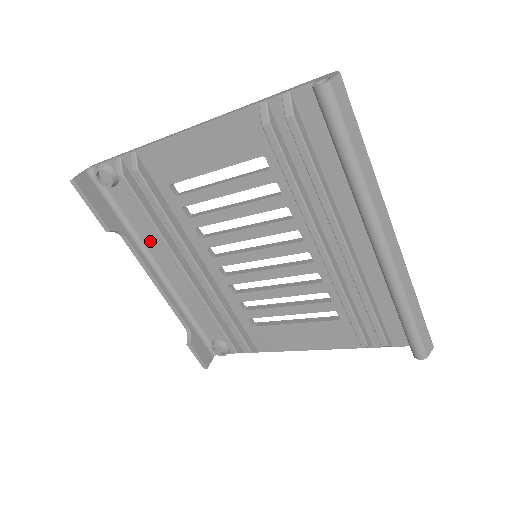
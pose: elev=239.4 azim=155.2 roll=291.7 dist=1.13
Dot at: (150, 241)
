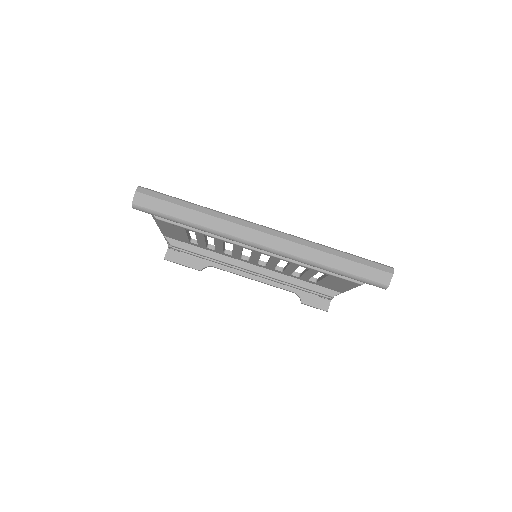
Dot at: occluded
